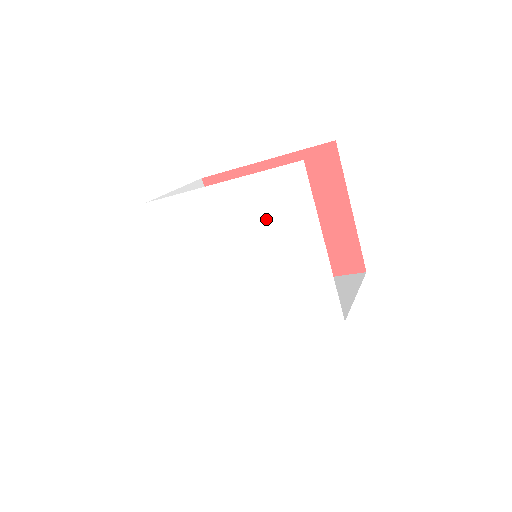
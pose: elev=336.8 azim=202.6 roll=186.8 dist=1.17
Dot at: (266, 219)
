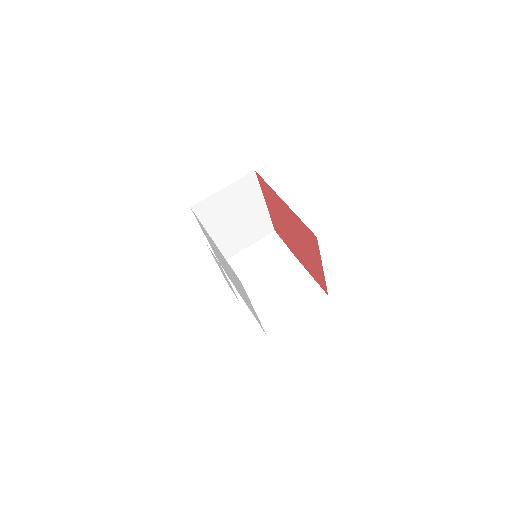
Dot at: (234, 276)
